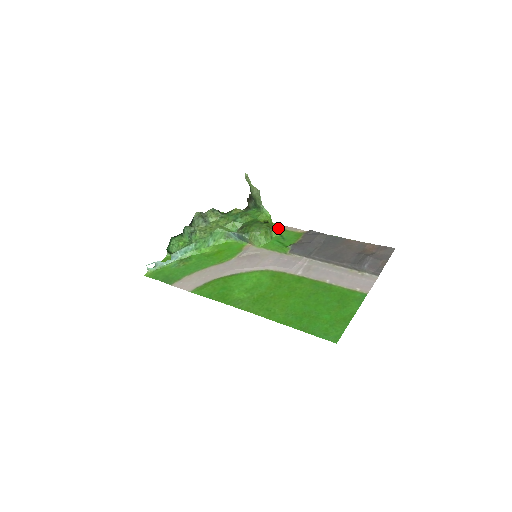
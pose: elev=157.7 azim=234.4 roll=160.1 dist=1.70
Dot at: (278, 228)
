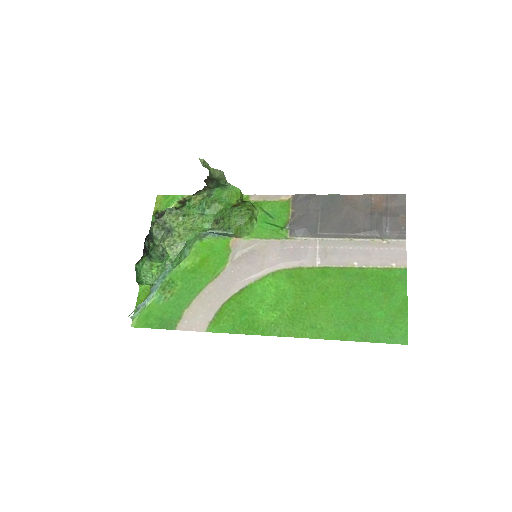
Dot at: (255, 201)
